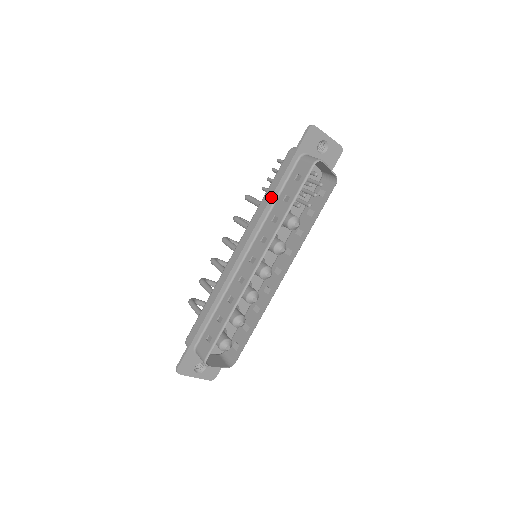
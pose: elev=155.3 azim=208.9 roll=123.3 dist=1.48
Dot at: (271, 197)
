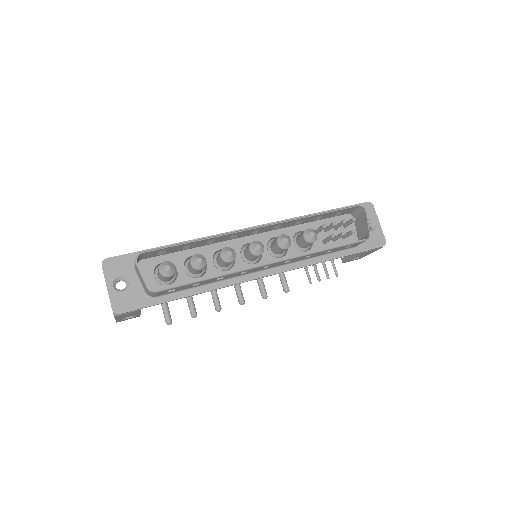
Dot at: (306, 215)
